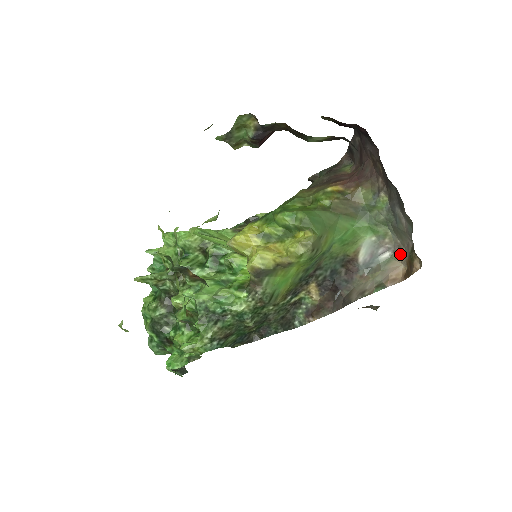
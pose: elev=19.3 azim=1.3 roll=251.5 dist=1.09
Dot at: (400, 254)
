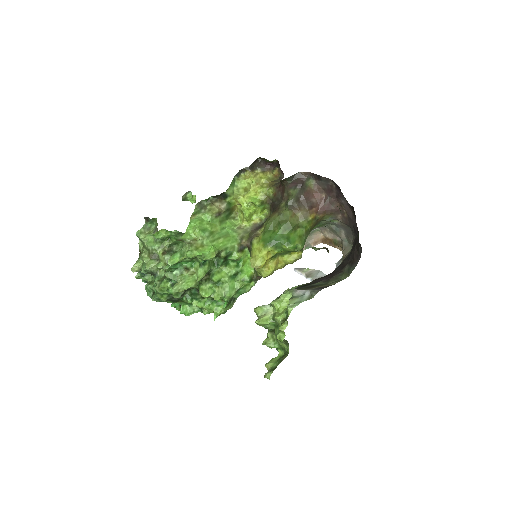
Dot at: (324, 232)
